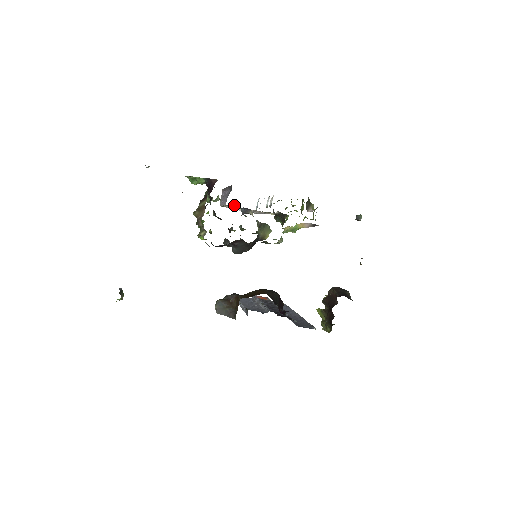
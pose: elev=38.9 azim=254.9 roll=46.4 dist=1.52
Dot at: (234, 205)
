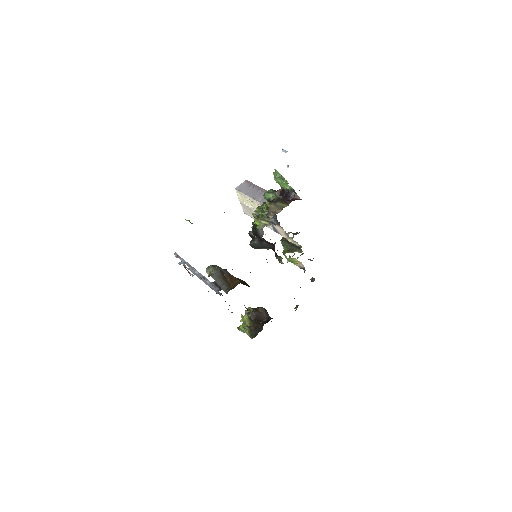
Dot at: occluded
